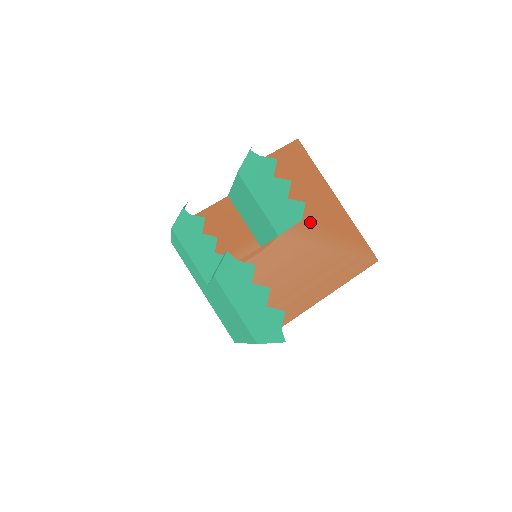
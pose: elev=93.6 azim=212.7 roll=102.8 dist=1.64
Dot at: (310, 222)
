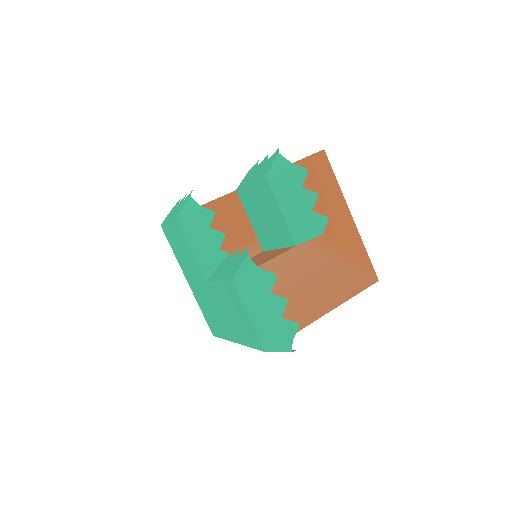
Dot at: (326, 236)
